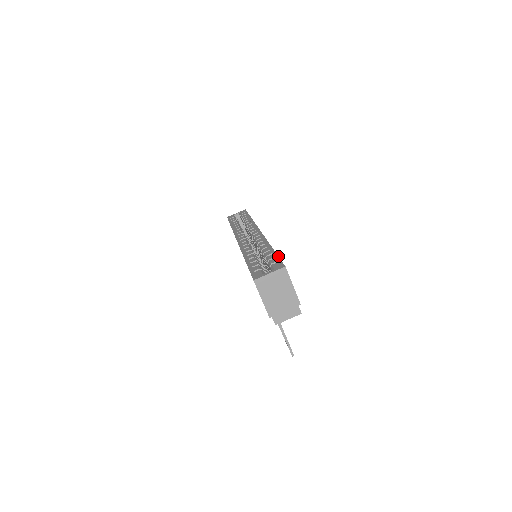
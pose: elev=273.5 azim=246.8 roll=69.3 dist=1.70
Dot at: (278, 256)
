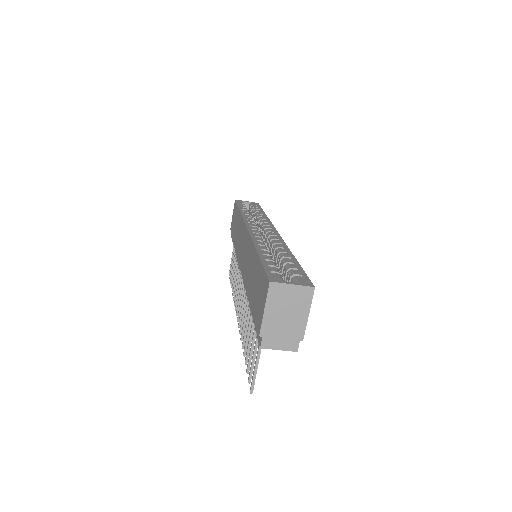
Dot at: occluded
